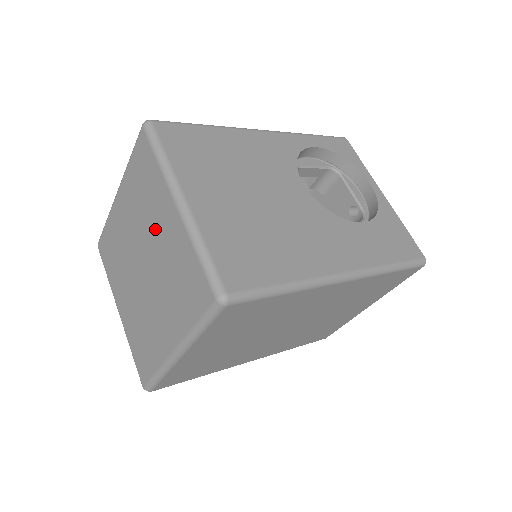
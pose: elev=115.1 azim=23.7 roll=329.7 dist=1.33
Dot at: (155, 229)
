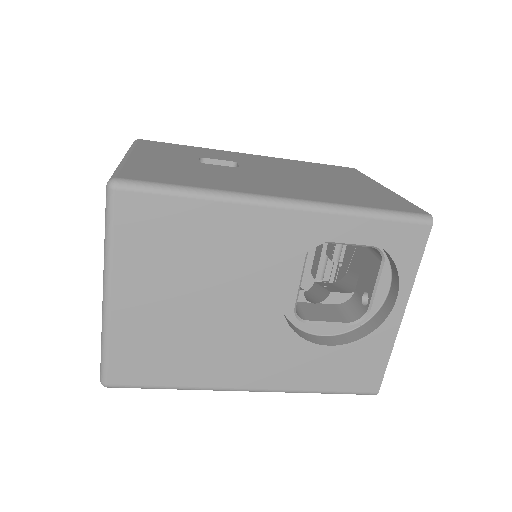
Dot at: occluded
